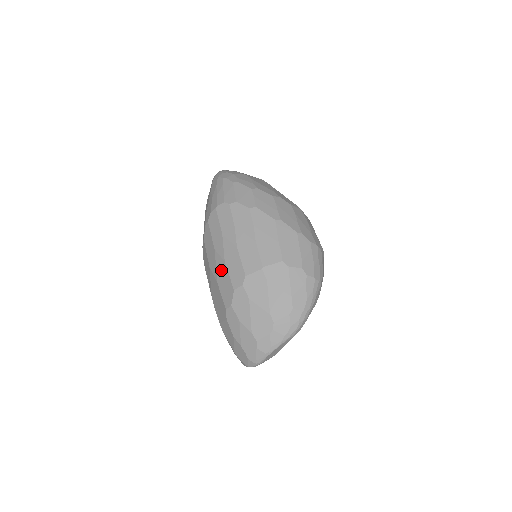
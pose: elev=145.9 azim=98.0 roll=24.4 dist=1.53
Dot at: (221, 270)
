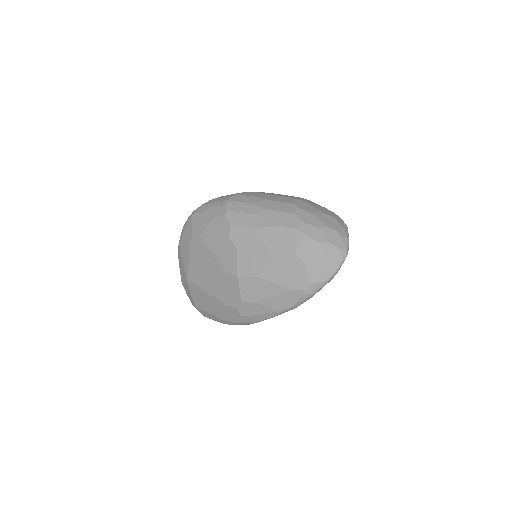
Dot at: (271, 216)
